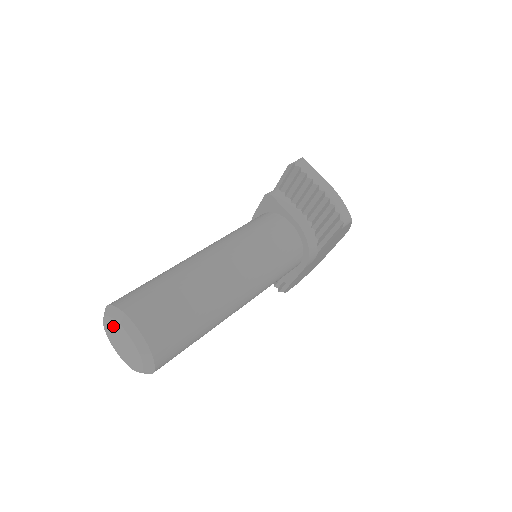
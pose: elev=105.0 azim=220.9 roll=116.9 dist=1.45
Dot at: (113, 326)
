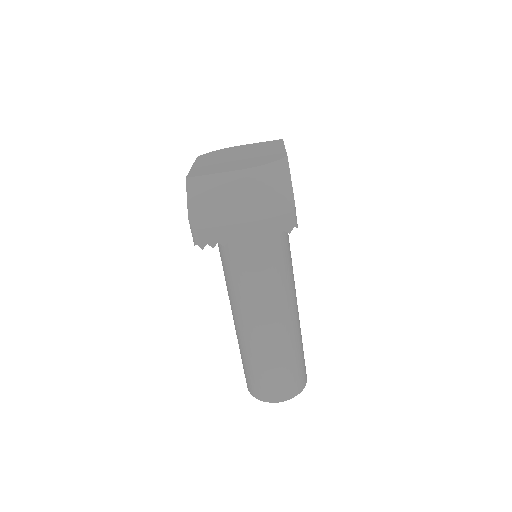
Dot at: occluded
